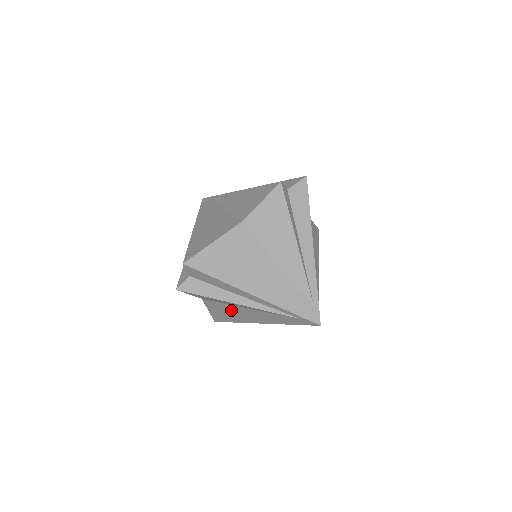
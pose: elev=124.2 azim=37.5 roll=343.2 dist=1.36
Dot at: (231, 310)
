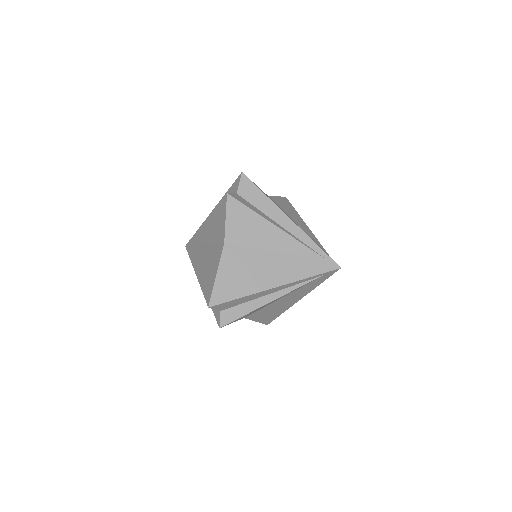
Dot at: (271, 309)
